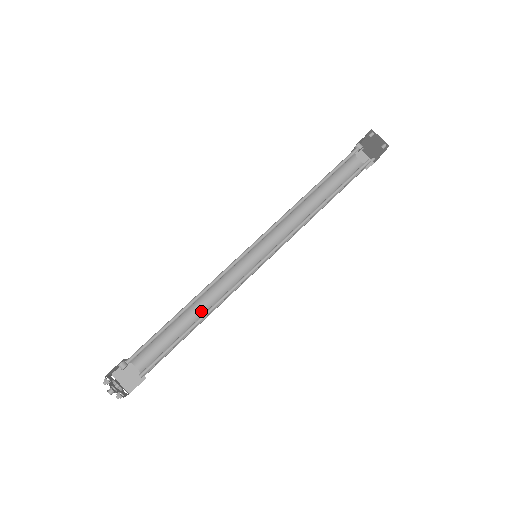
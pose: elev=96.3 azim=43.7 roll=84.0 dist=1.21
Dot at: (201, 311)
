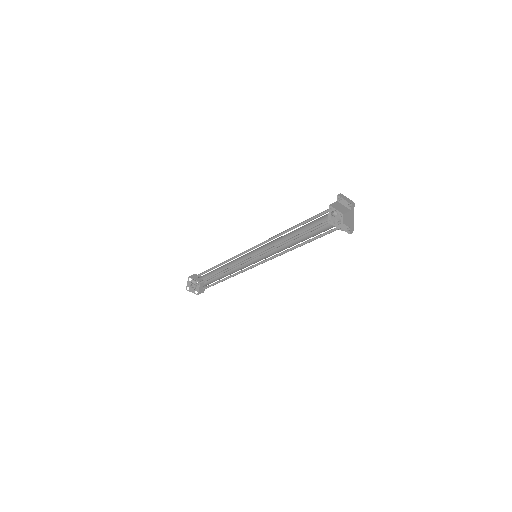
Dot at: (228, 266)
